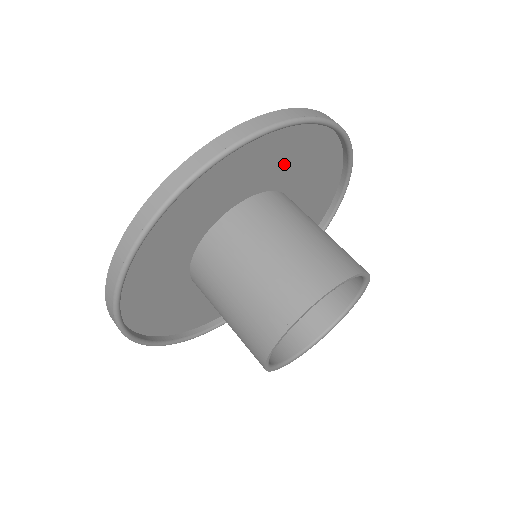
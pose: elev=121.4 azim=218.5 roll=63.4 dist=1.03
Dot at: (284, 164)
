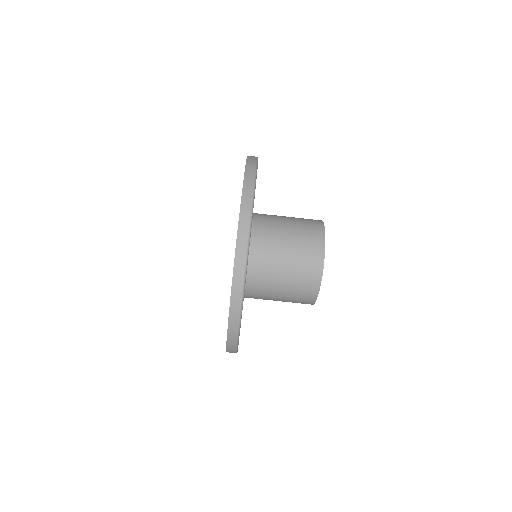
Dot at: occluded
